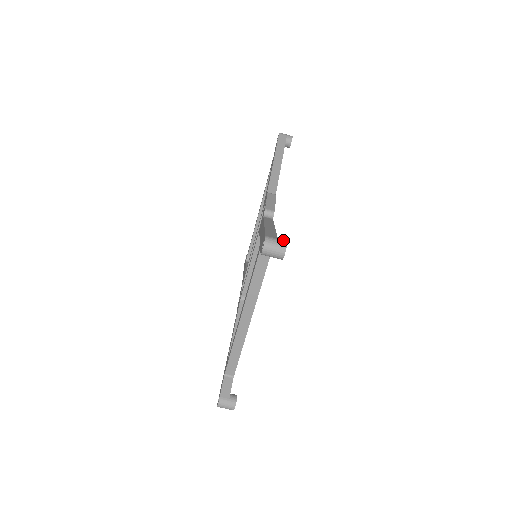
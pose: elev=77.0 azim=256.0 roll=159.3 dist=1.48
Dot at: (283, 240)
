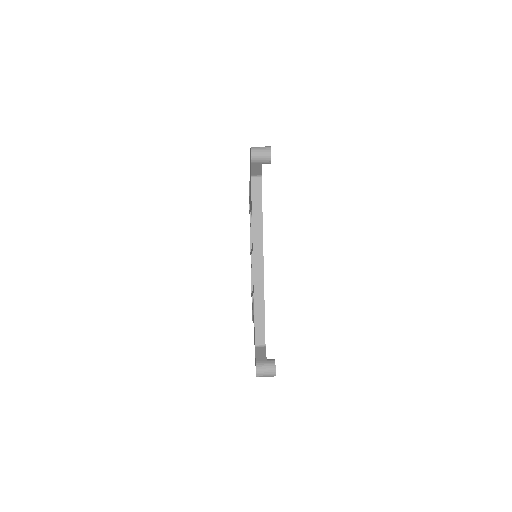
Dot at: (266, 147)
